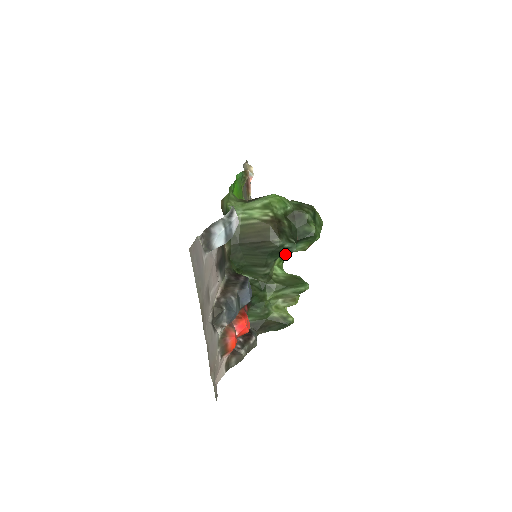
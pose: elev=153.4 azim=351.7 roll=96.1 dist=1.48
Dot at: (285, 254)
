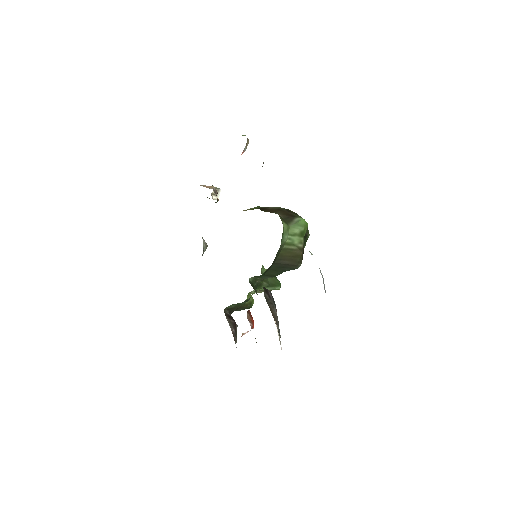
Dot at: occluded
